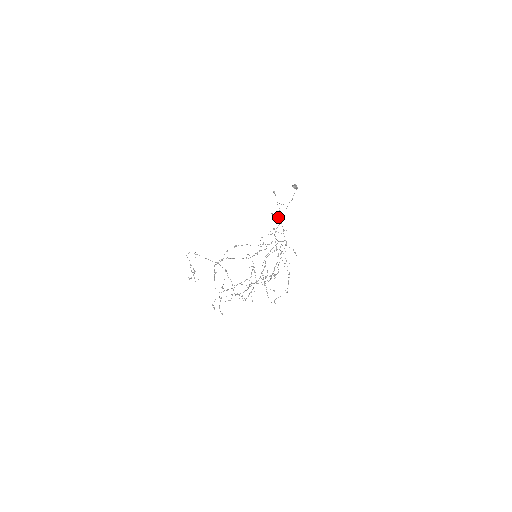
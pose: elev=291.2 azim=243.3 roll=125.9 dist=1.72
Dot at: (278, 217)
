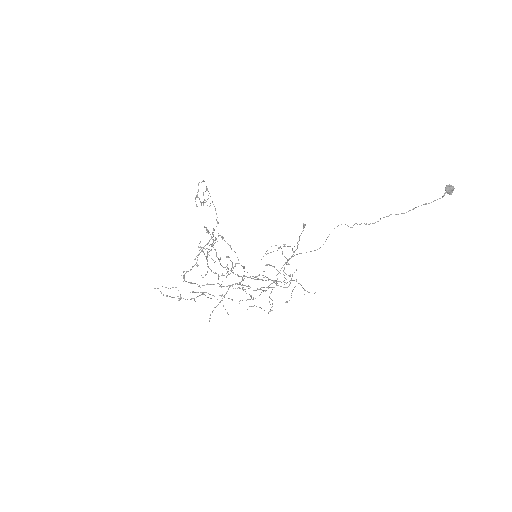
Dot at: (285, 257)
